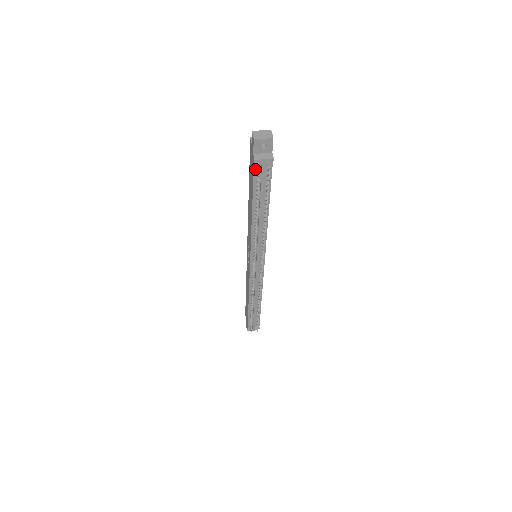
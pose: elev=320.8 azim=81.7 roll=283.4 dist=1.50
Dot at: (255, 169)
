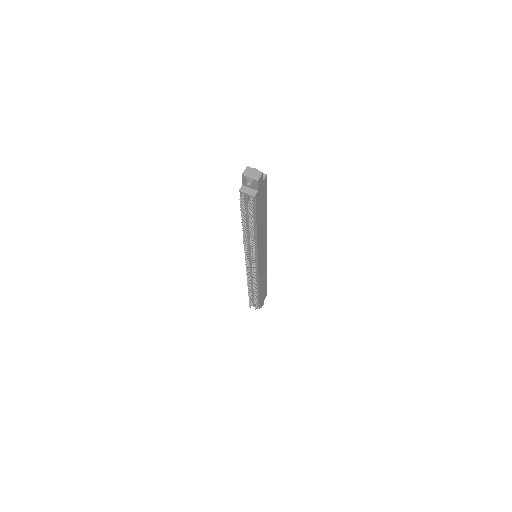
Dot at: (242, 197)
